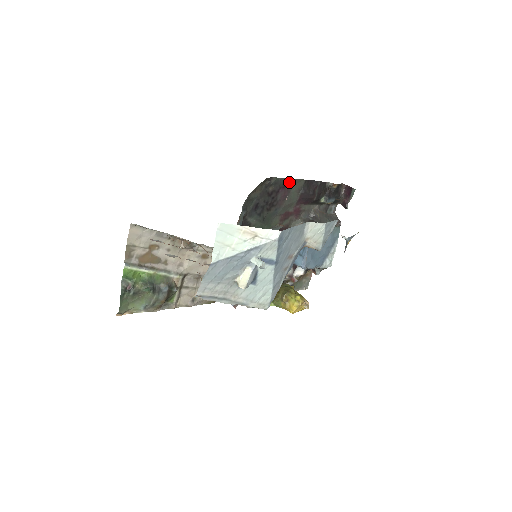
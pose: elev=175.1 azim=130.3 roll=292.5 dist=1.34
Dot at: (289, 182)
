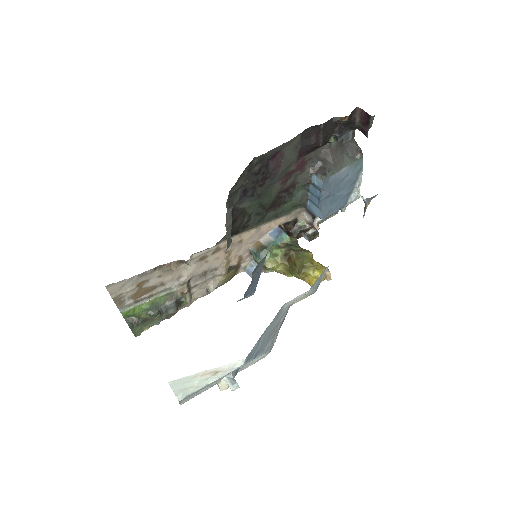
Dot at: (279, 149)
